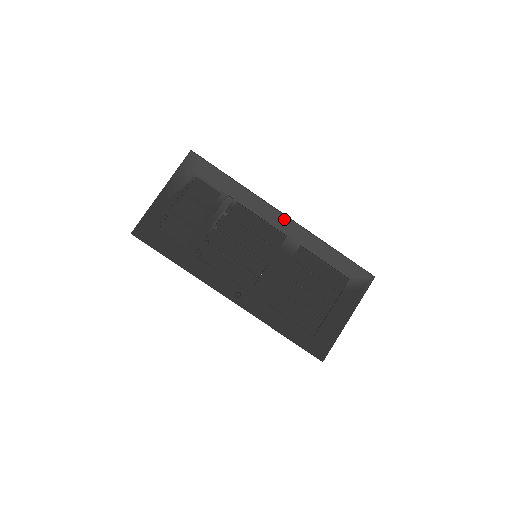
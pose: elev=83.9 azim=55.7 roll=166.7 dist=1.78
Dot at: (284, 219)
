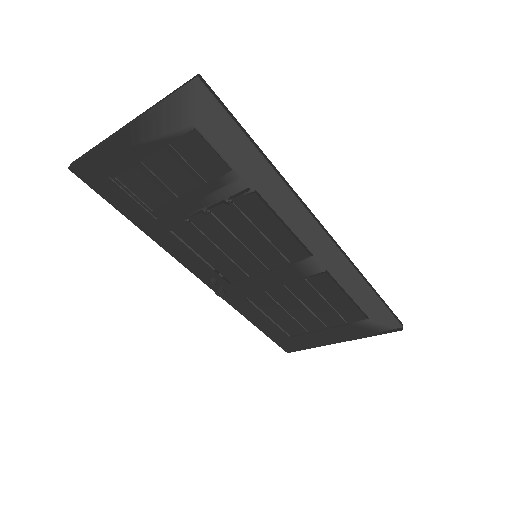
Dot at: (320, 240)
